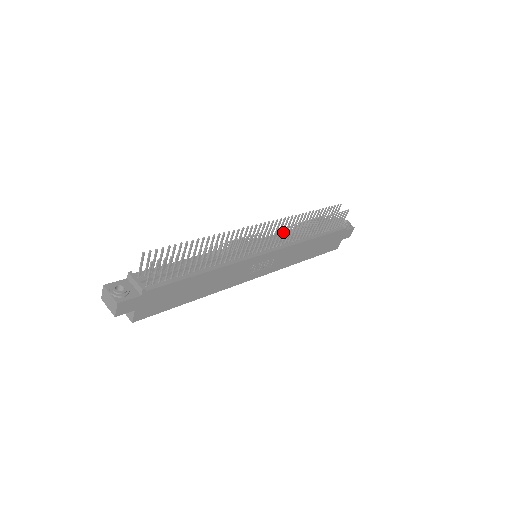
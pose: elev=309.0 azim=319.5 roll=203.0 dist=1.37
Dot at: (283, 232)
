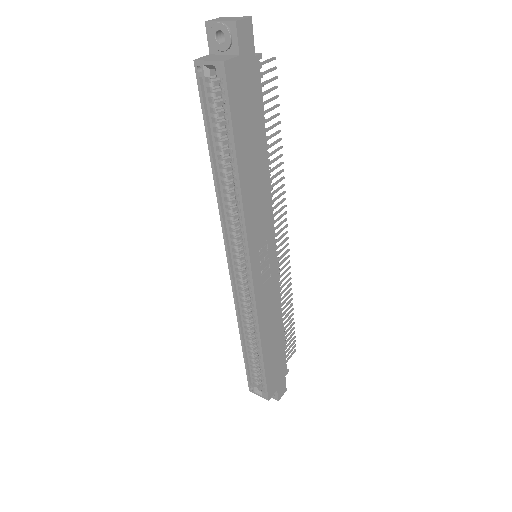
Dot at: (285, 259)
